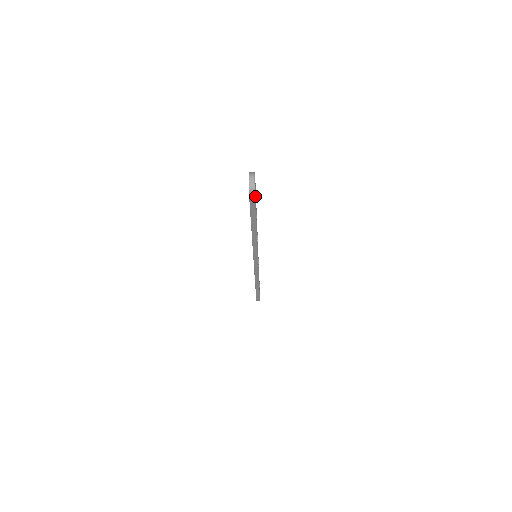
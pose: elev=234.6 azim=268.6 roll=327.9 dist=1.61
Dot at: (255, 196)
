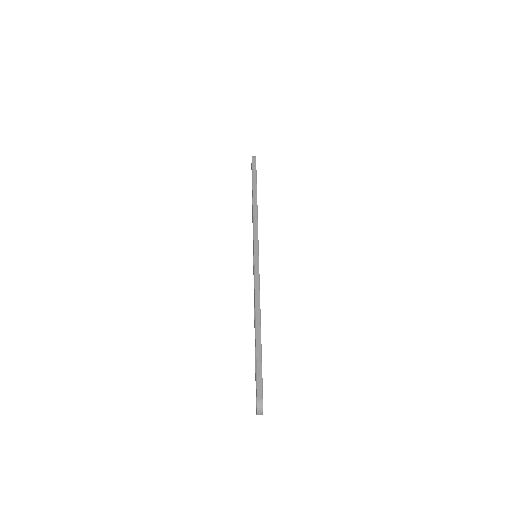
Dot at: occluded
